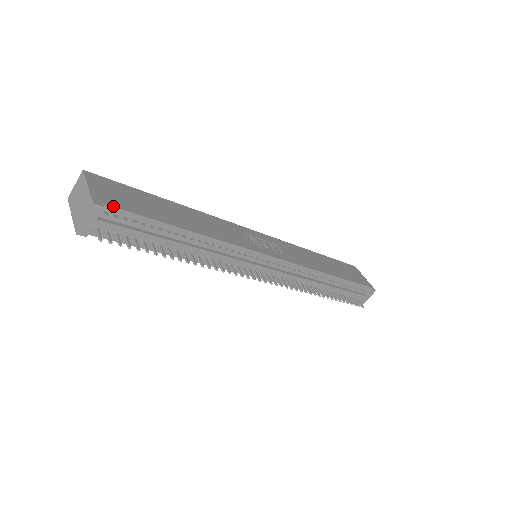
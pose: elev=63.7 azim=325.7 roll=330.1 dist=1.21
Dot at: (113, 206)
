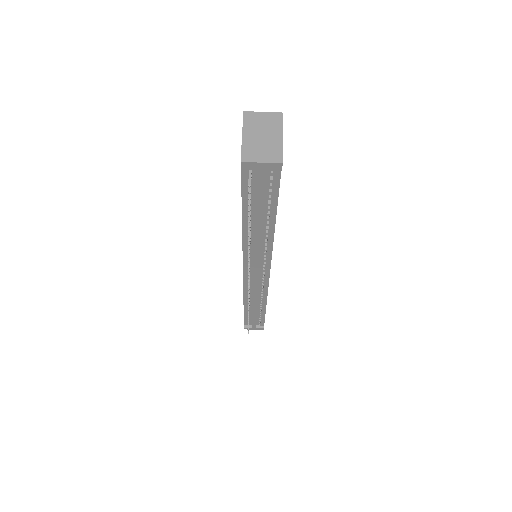
Dot at: occluded
